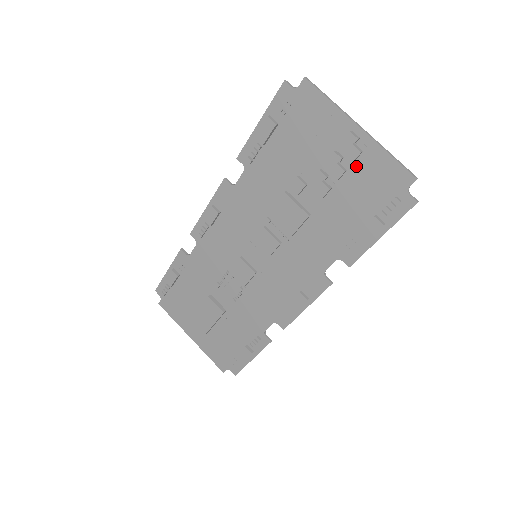
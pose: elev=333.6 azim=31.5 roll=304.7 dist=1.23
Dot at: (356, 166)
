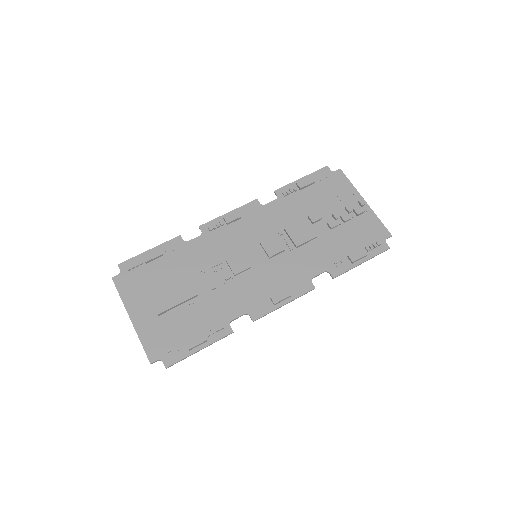
Dot at: (357, 219)
